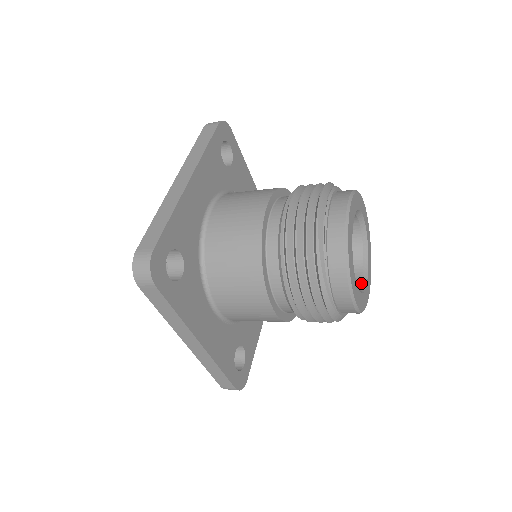
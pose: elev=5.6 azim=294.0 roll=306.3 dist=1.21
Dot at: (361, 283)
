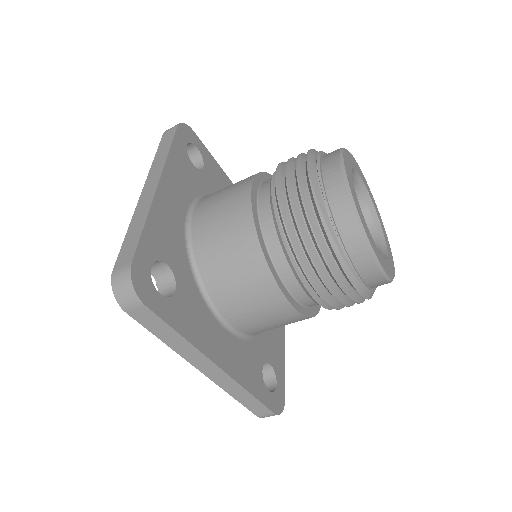
Dot at: (381, 251)
